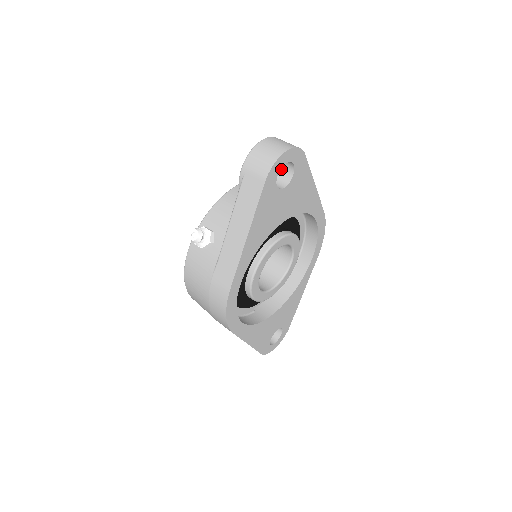
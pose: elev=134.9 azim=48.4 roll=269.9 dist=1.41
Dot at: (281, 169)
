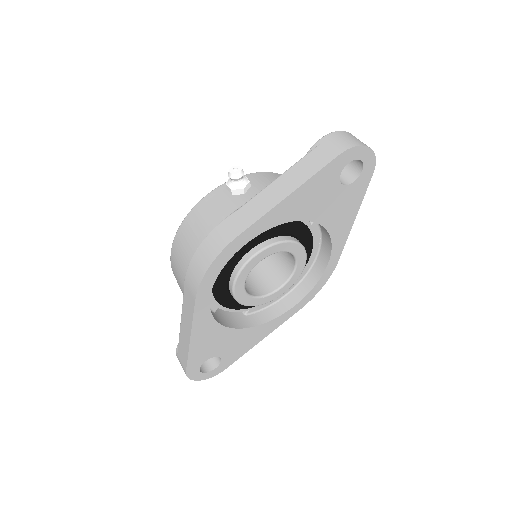
Dot at: (345, 173)
